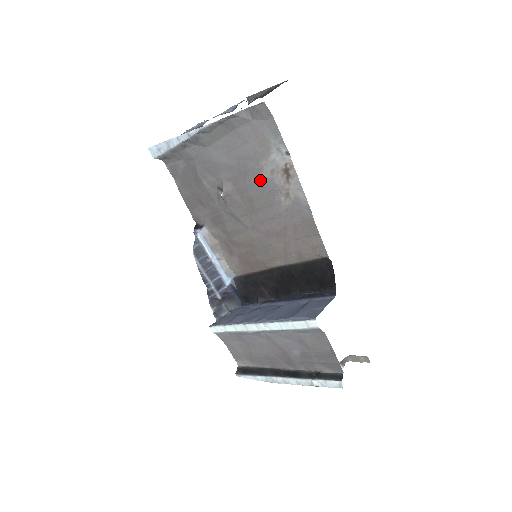
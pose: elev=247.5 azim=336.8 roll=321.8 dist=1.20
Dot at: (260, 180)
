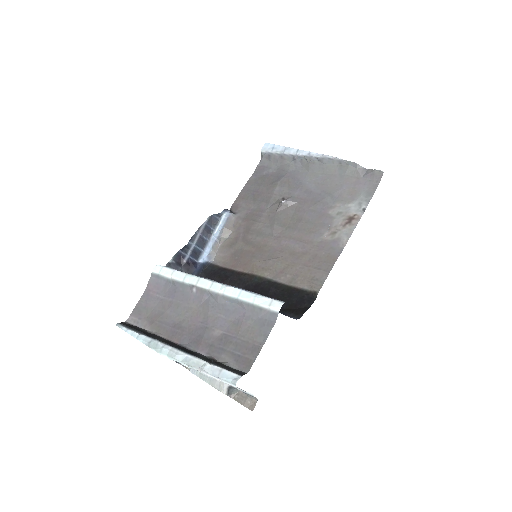
Dot at: (323, 212)
